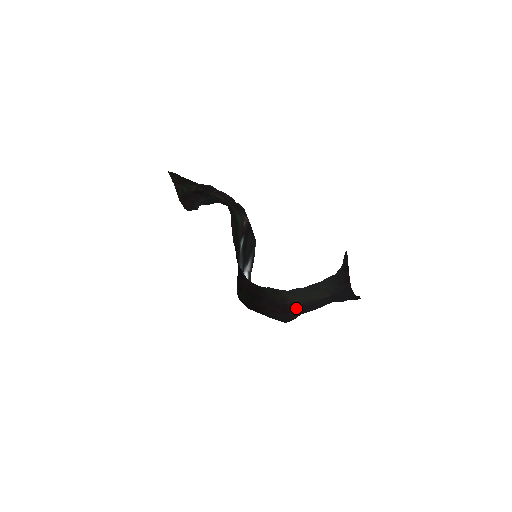
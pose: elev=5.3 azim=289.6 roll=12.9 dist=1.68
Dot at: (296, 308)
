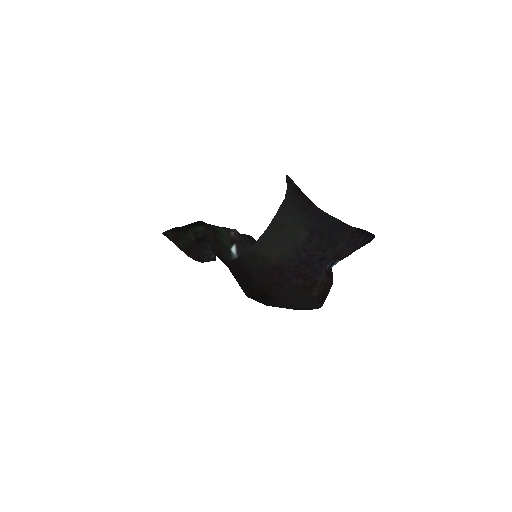
Dot at: (292, 268)
